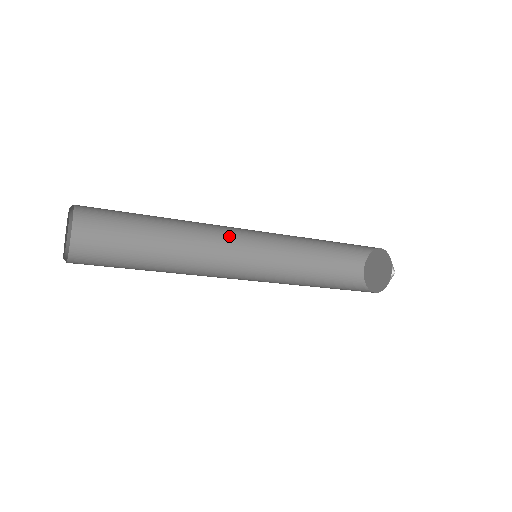
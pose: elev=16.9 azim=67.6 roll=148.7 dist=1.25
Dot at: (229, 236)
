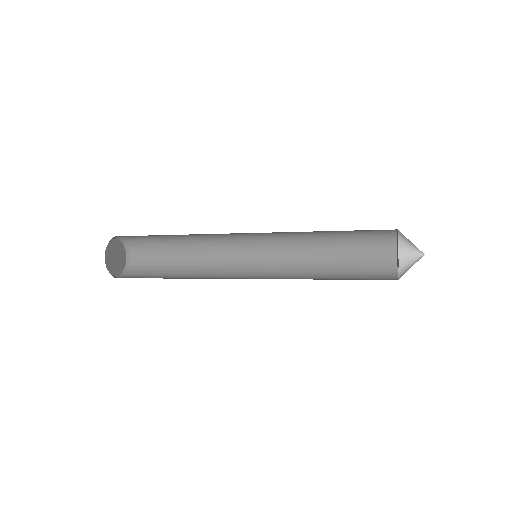
Dot at: (233, 233)
